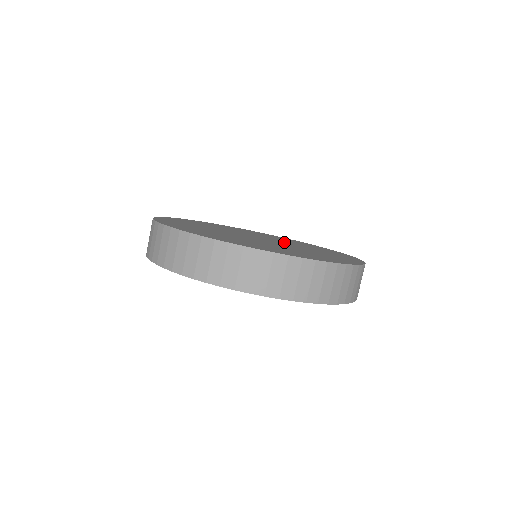
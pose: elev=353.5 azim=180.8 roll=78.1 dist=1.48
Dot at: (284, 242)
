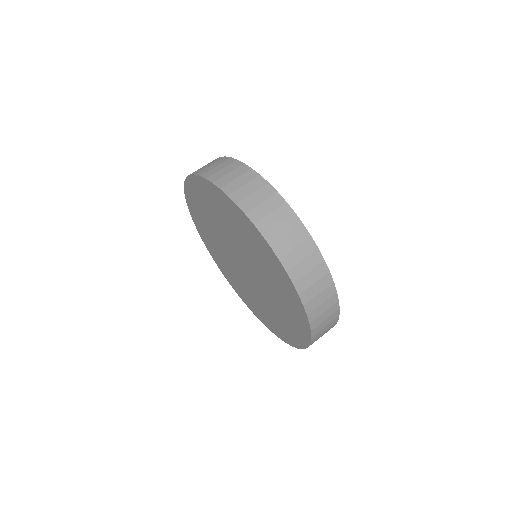
Dot at: occluded
